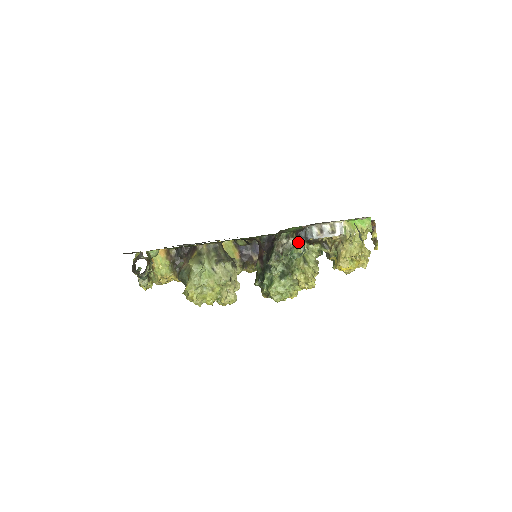
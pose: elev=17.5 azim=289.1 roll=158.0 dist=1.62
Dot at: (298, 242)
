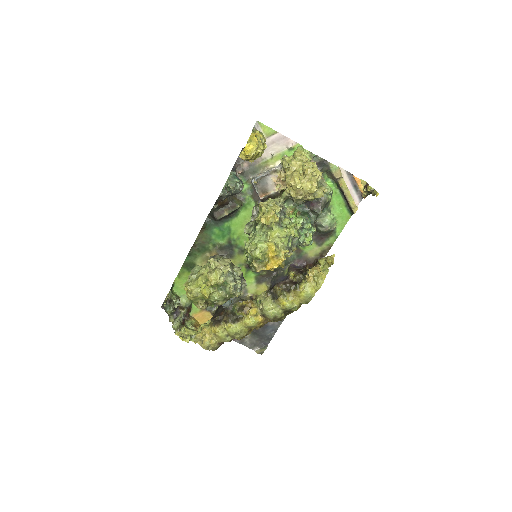
Dot at: occluded
